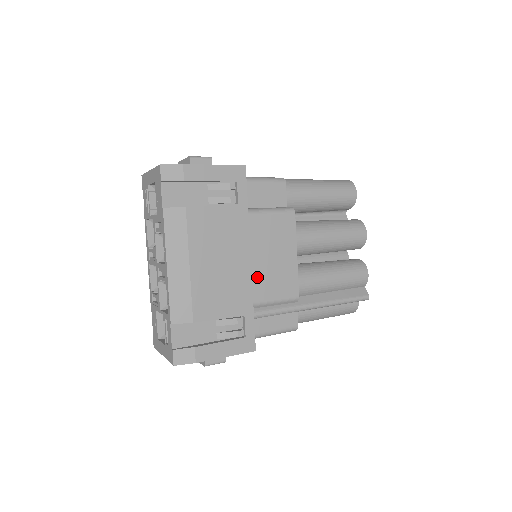
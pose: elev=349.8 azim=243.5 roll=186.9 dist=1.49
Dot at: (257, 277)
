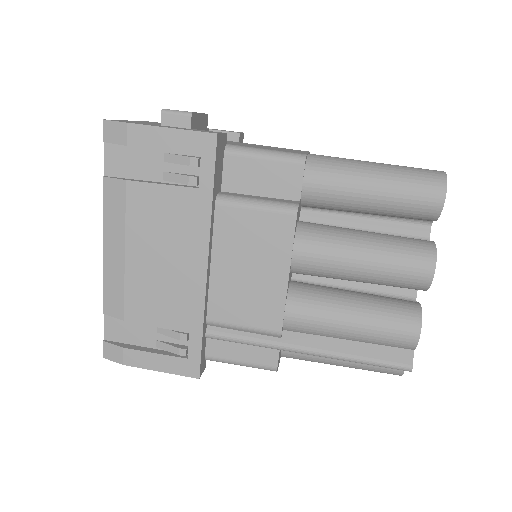
Dot at: (221, 290)
